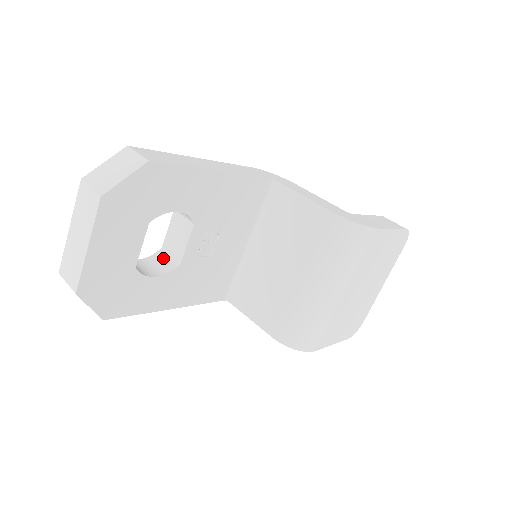
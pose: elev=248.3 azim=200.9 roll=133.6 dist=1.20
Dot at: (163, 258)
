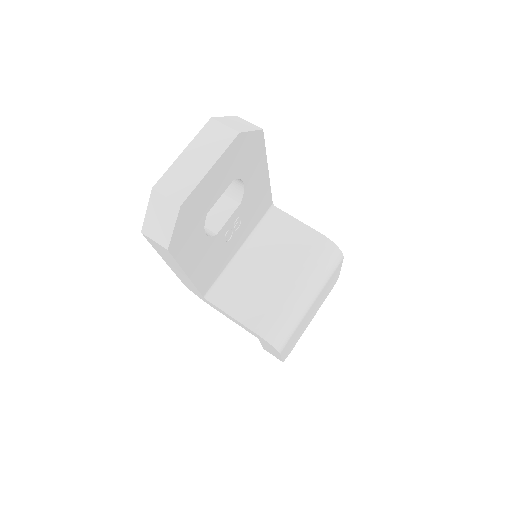
Dot at: occluded
